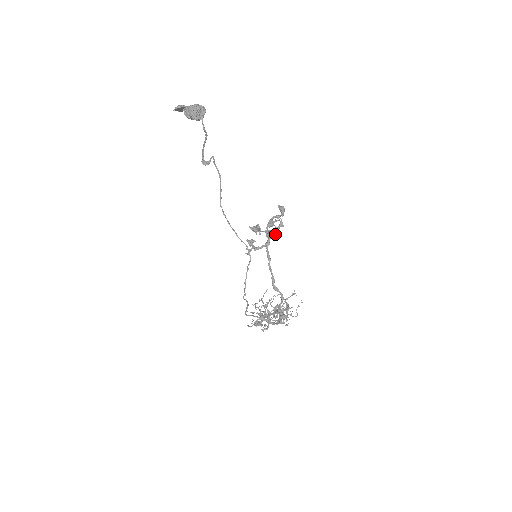
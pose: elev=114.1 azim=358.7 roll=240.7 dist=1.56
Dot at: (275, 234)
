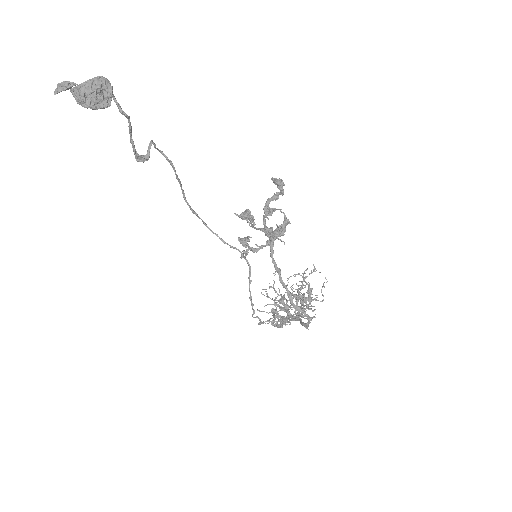
Dot at: occluded
